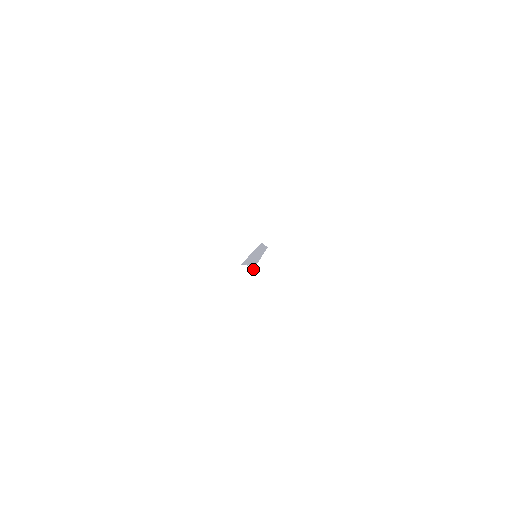
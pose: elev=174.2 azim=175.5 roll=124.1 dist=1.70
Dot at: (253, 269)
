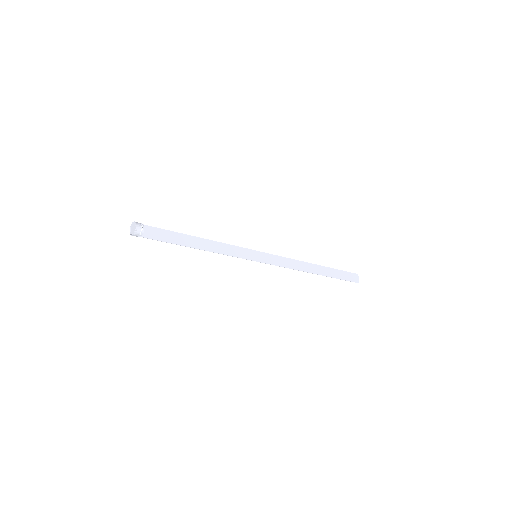
Dot at: (175, 243)
